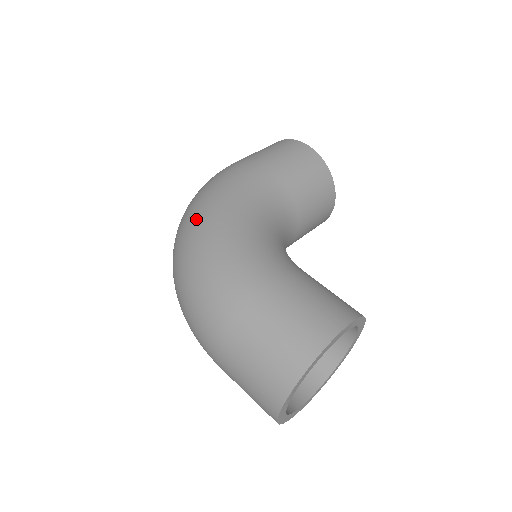
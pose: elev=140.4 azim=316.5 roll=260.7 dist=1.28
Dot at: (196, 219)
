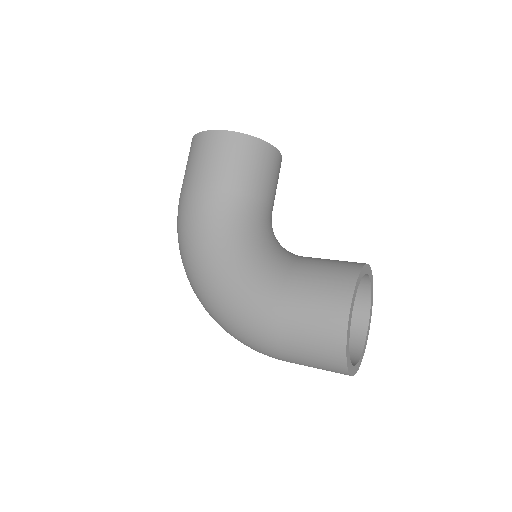
Dot at: (196, 283)
